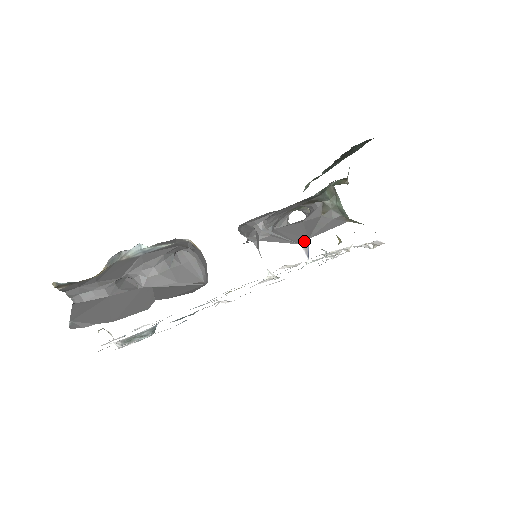
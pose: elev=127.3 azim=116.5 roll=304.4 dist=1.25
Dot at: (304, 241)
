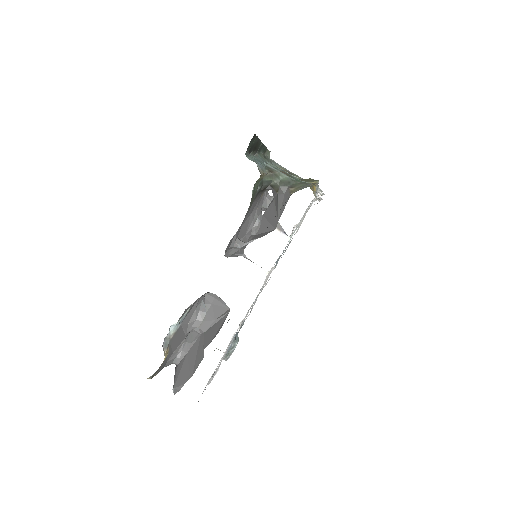
Dot at: (276, 225)
